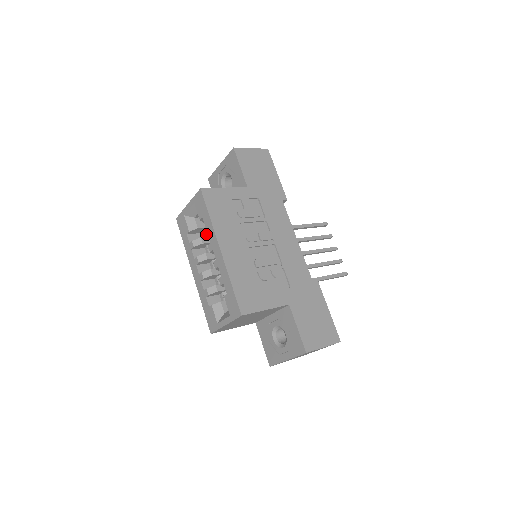
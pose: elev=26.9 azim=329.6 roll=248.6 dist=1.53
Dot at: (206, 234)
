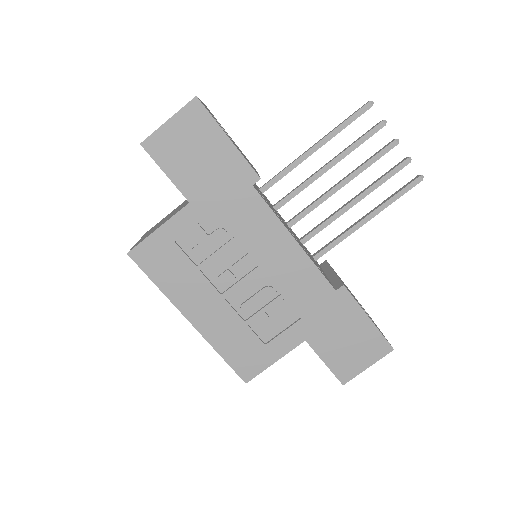
Dot at: occluded
